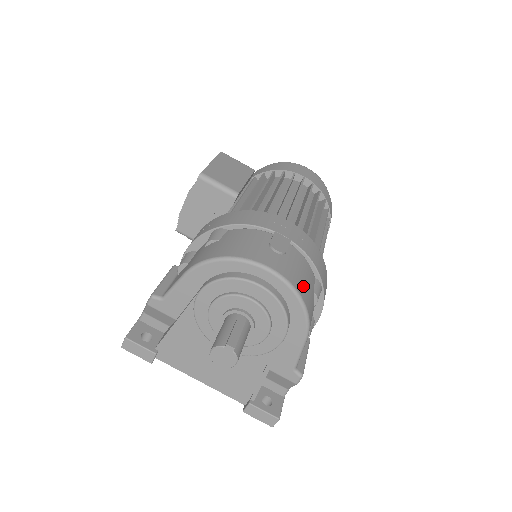
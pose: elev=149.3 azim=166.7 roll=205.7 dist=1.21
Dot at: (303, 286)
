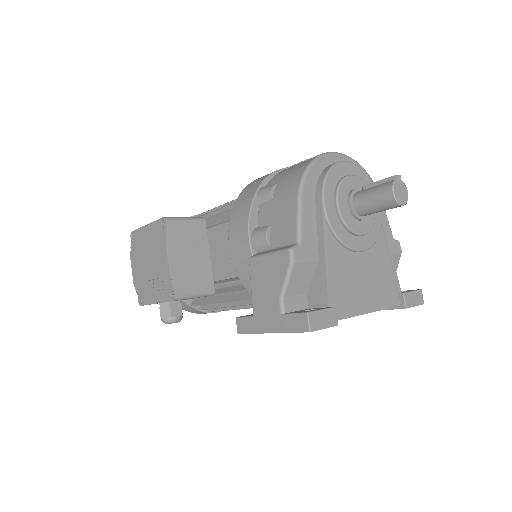
Dot at: occluded
